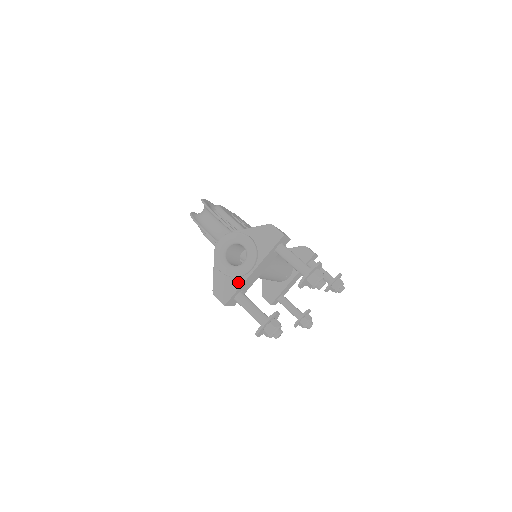
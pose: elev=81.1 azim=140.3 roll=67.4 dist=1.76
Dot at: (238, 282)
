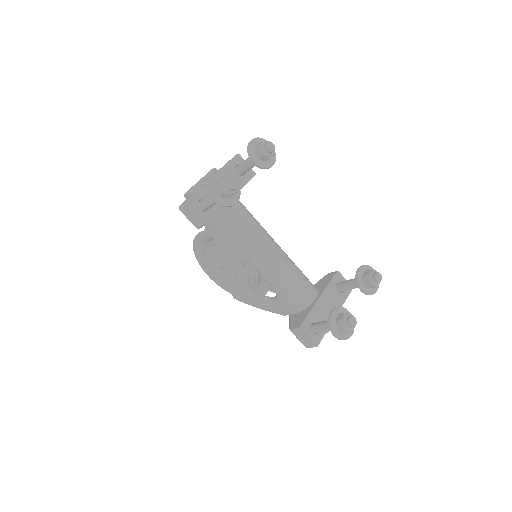
Dot at: (199, 188)
